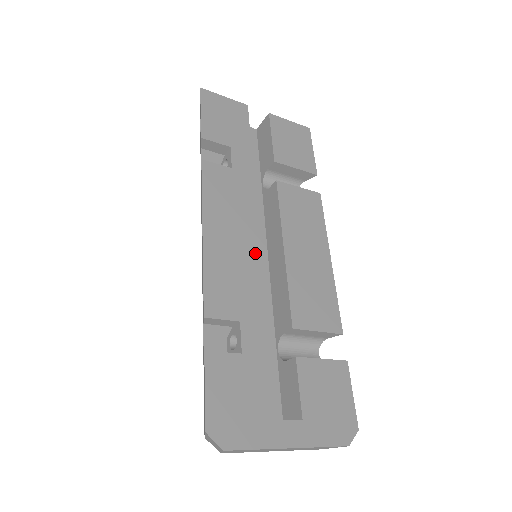
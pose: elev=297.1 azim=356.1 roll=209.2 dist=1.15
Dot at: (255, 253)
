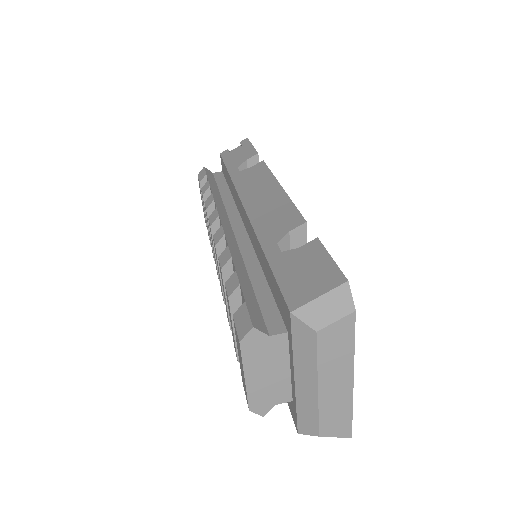
Dot at: occluded
